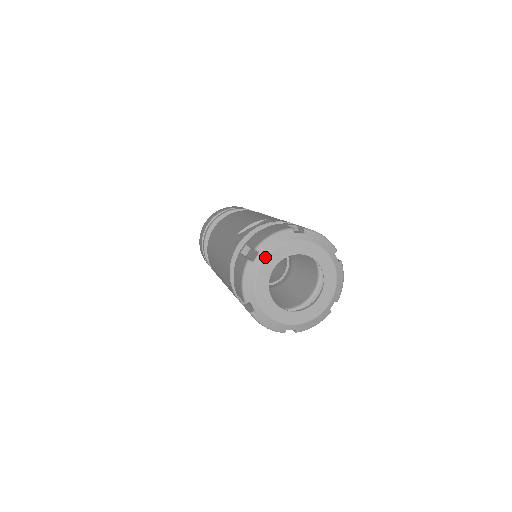
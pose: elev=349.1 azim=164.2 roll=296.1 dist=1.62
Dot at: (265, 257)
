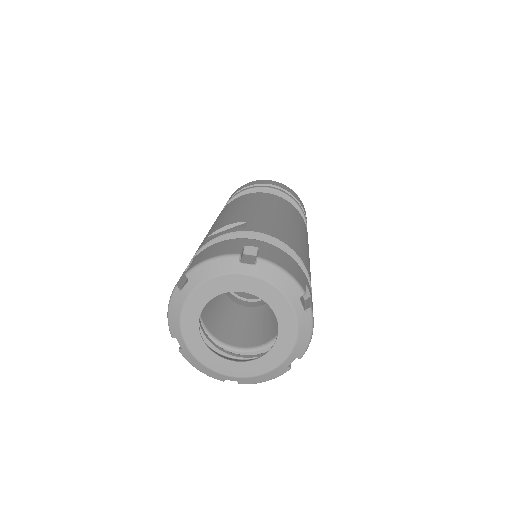
Dot at: (194, 288)
